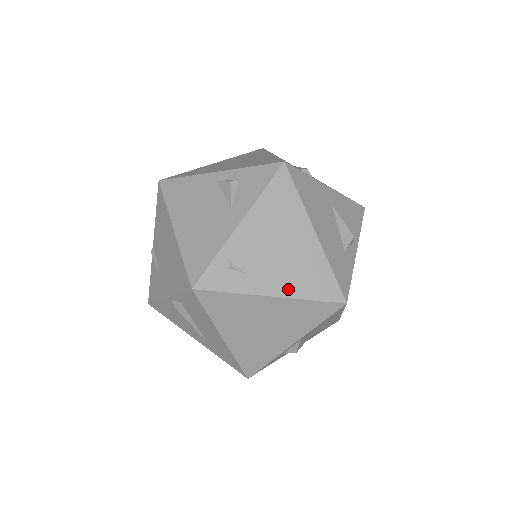
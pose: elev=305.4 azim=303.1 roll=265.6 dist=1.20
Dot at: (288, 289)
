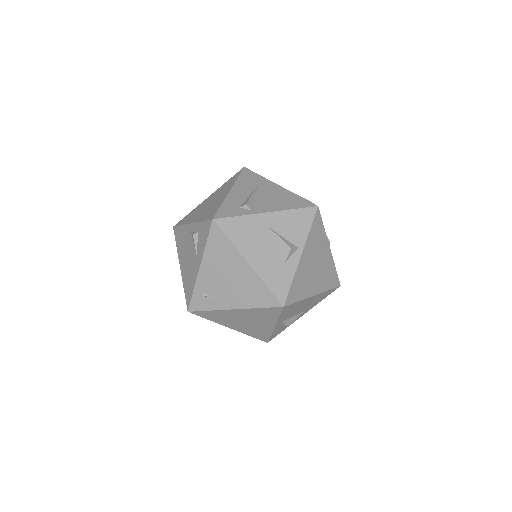
Dot at: (242, 303)
